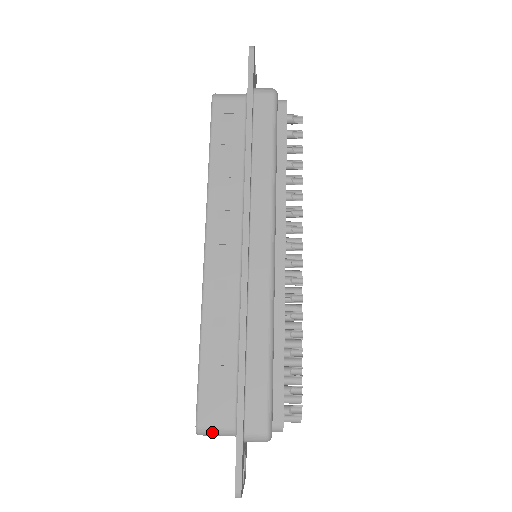
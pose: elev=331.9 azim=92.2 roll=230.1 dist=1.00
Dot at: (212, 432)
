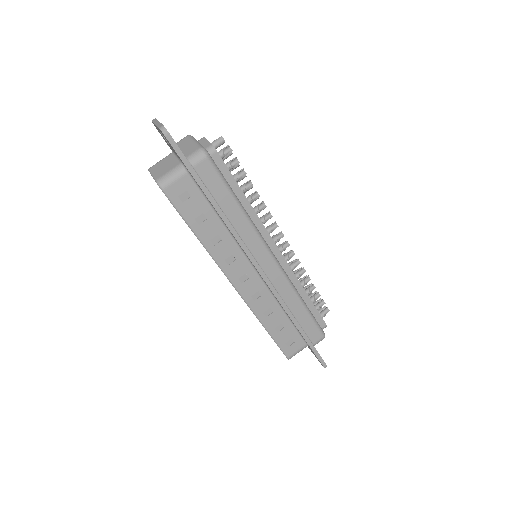
Dot at: occluded
